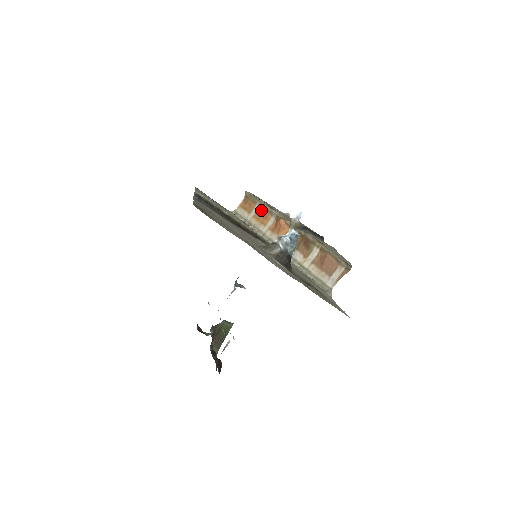
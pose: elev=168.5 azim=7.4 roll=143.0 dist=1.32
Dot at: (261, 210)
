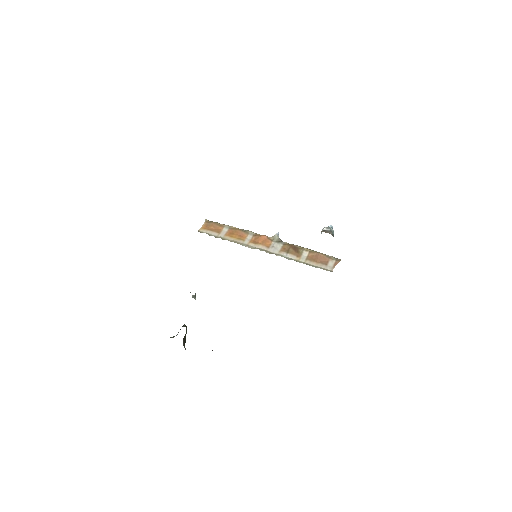
Dot at: (233, 231)
